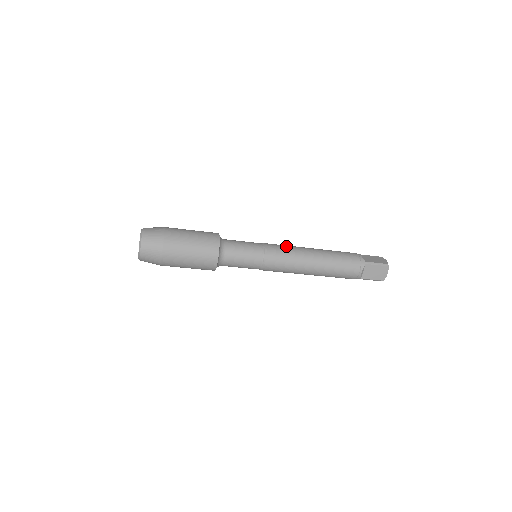
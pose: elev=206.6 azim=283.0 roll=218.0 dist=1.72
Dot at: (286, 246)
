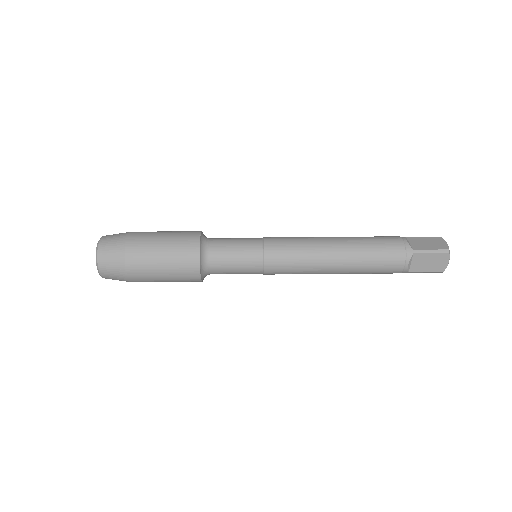
Dot at: (295, 239)
